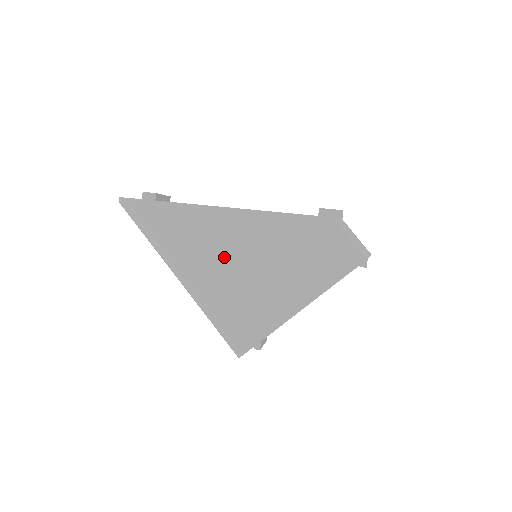
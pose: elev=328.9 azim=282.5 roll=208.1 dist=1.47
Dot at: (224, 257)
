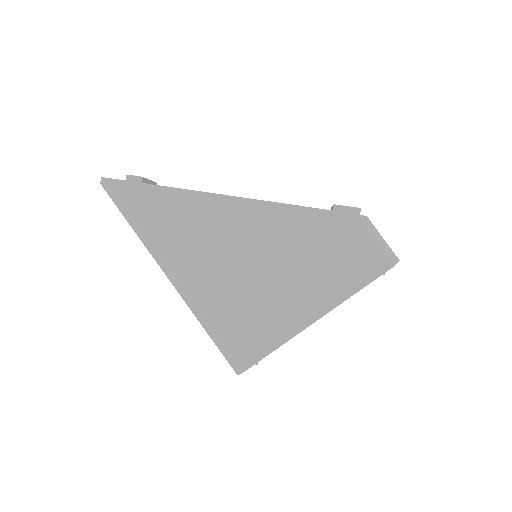
Dot at: (227, 255)
